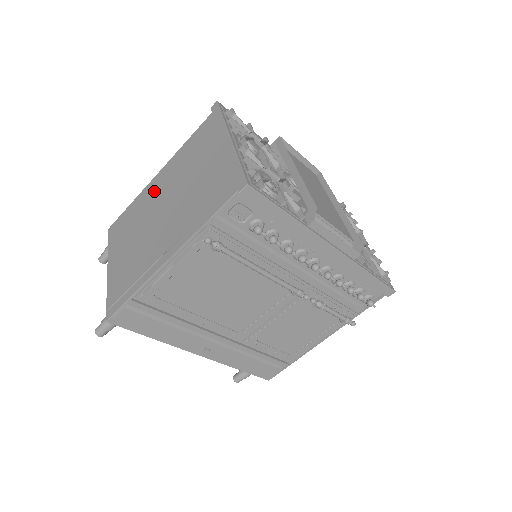
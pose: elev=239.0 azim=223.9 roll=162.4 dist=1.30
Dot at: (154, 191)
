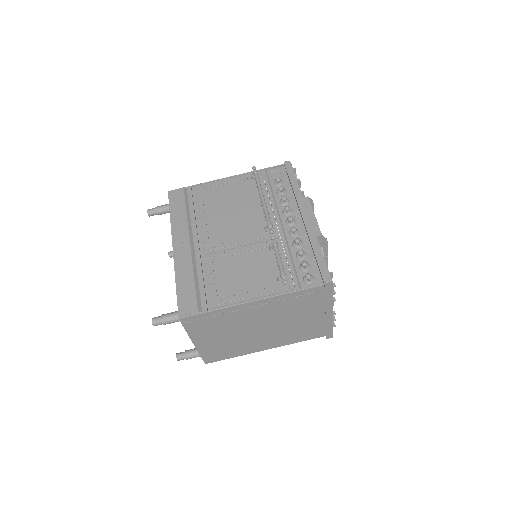
Dot at: occluded
